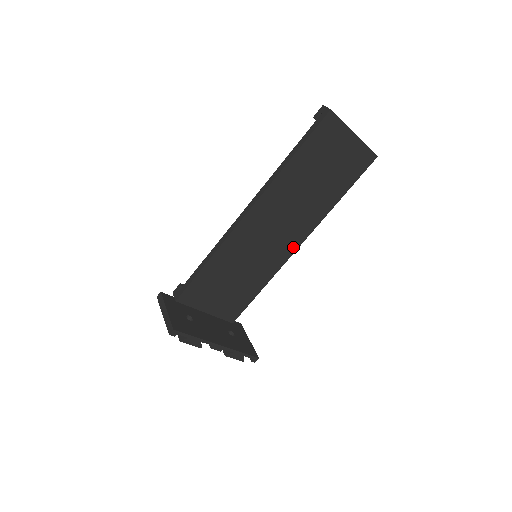
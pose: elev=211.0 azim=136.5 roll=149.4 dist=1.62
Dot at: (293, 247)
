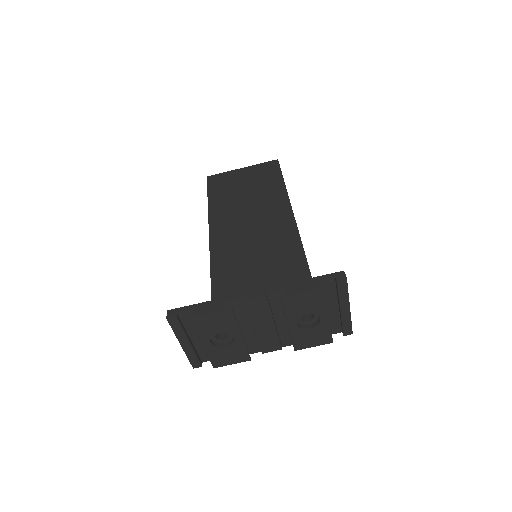
Dot at: (291, 230)
